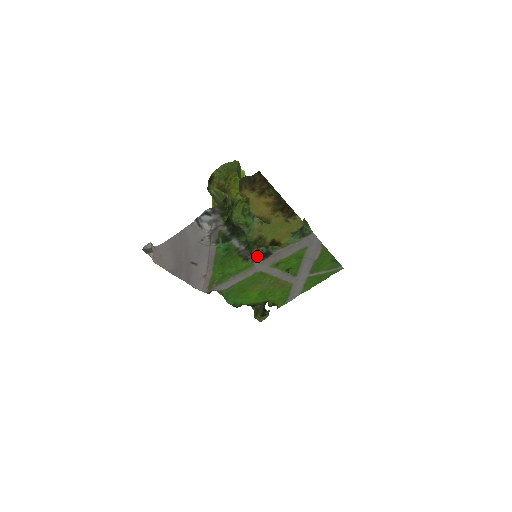
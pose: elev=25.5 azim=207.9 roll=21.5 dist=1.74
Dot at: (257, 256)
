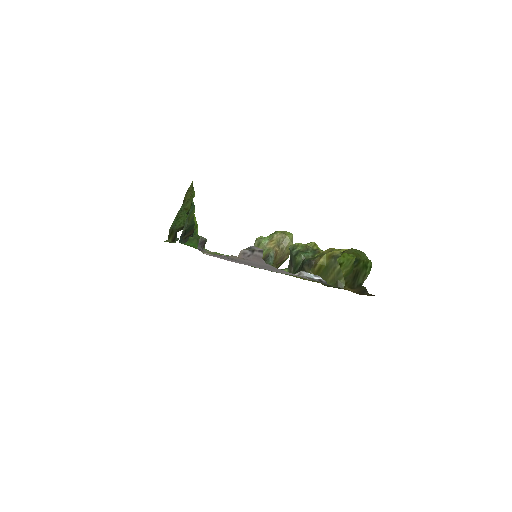
Dot at: occluded
